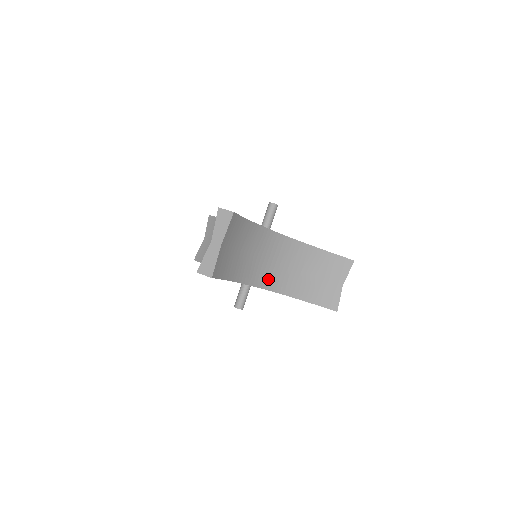
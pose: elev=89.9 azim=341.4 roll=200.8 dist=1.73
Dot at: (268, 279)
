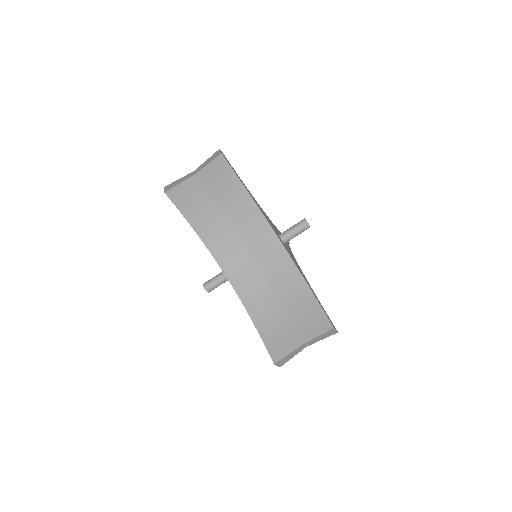
Dot at: (236, 270)
